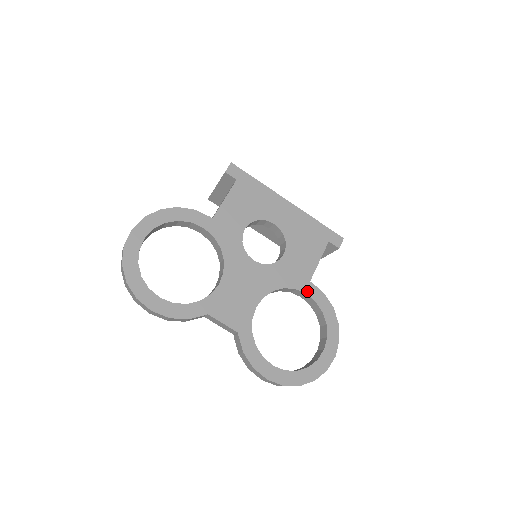
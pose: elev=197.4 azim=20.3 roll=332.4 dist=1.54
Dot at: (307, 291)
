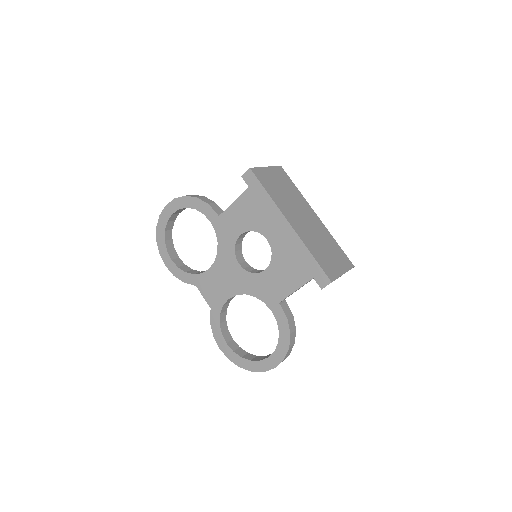
Dot at: (273, 309)
